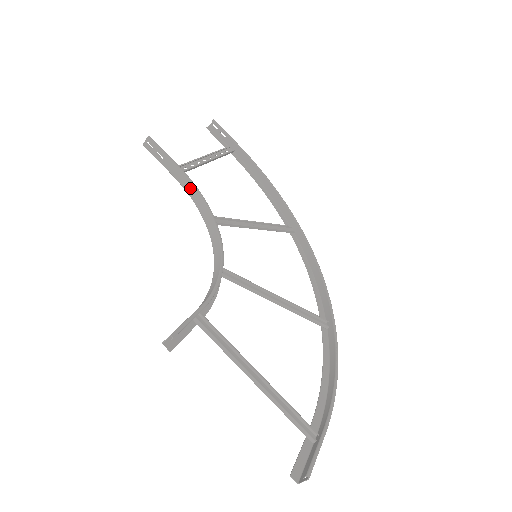
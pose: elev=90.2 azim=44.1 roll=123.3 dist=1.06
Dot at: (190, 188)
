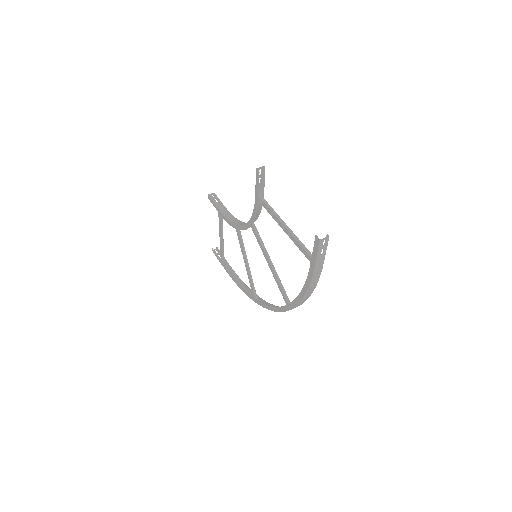
Dot at: (229, 215)
